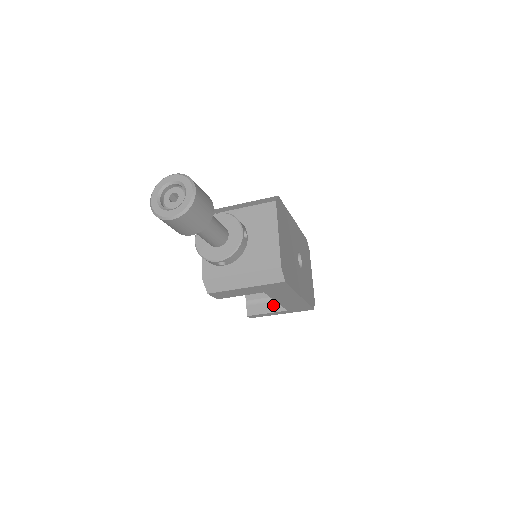
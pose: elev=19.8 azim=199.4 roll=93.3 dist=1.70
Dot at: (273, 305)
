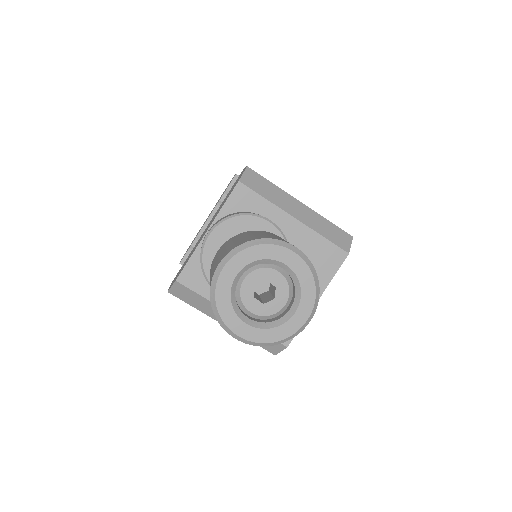
Dot at: occluded
